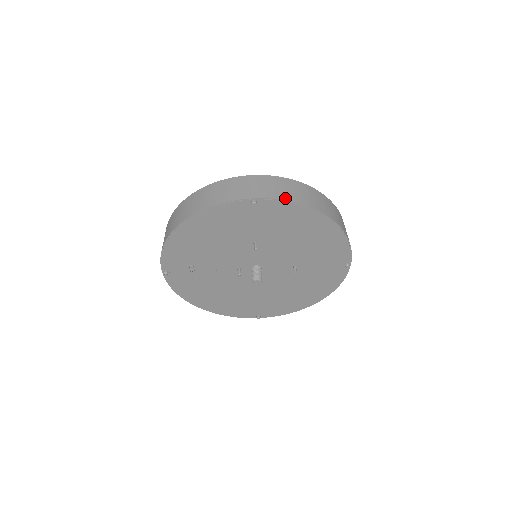
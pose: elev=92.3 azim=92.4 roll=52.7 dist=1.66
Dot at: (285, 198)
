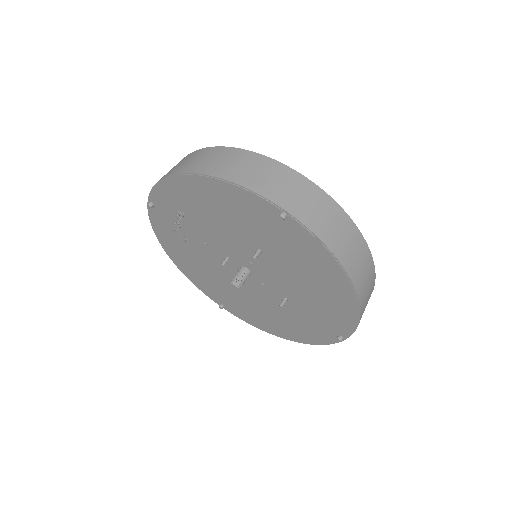
Dot at: (322, 236)
